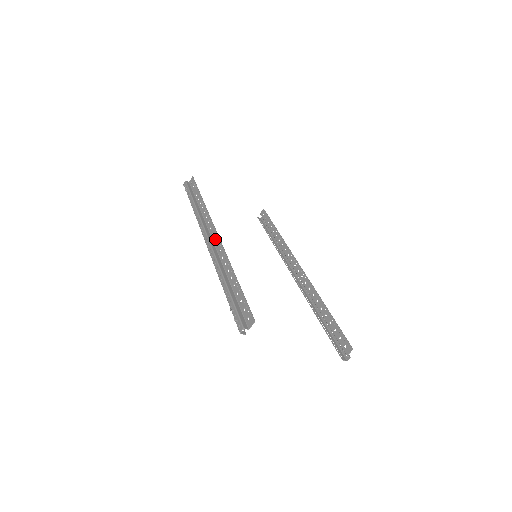
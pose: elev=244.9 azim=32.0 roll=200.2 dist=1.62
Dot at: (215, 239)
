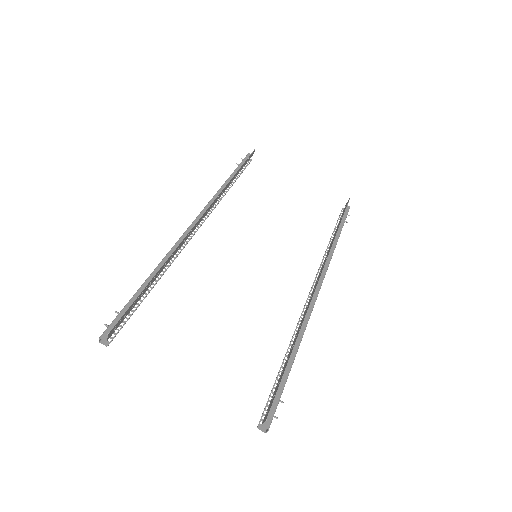
Dot at: (195, 225)
